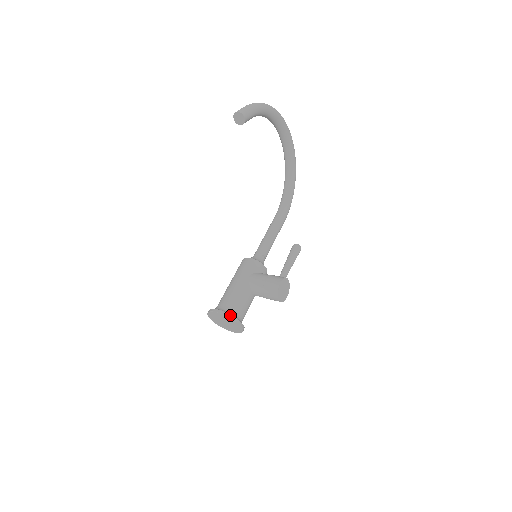
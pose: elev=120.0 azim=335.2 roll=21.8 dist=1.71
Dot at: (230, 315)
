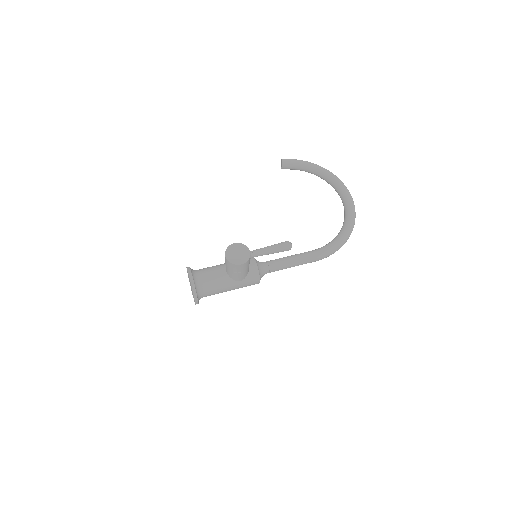
Dot at: (189, 267)
